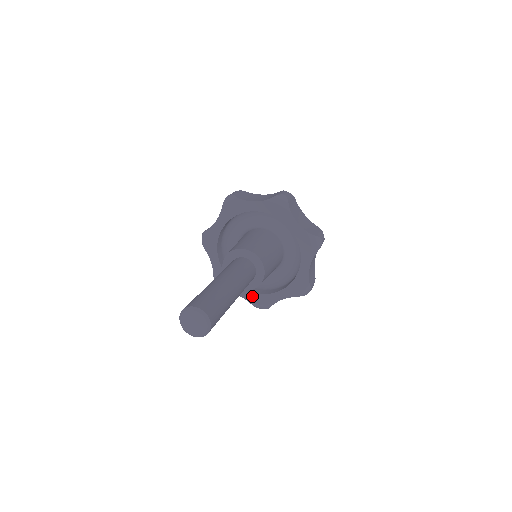
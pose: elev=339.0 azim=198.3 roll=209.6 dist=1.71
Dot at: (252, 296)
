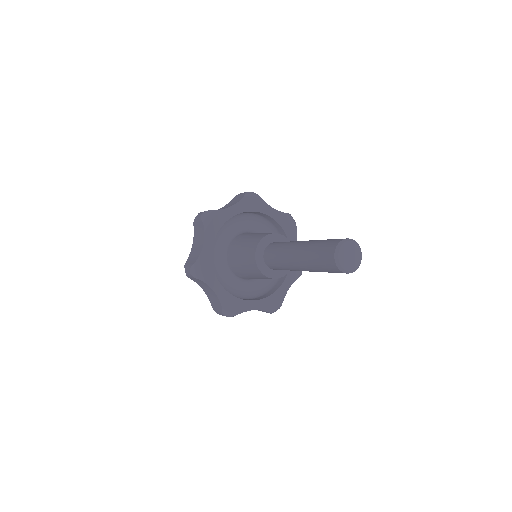
Dot at: (264, 302)
